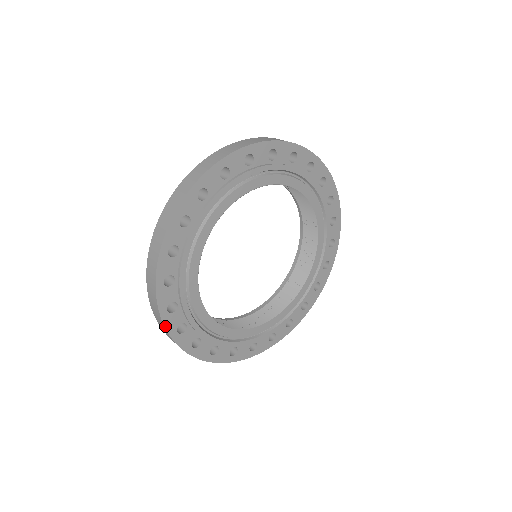
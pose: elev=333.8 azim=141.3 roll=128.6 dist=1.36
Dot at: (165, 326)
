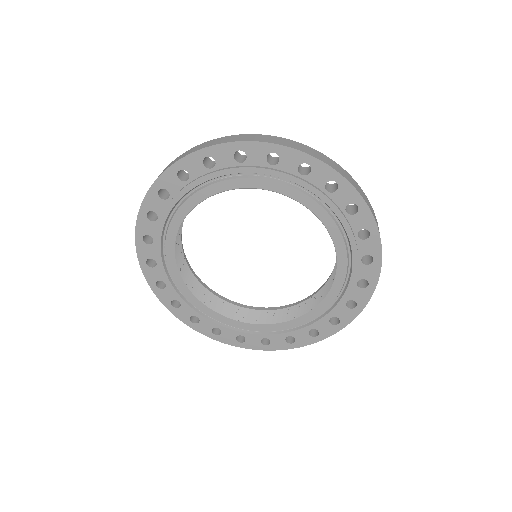
Dot at: (226, 343)
